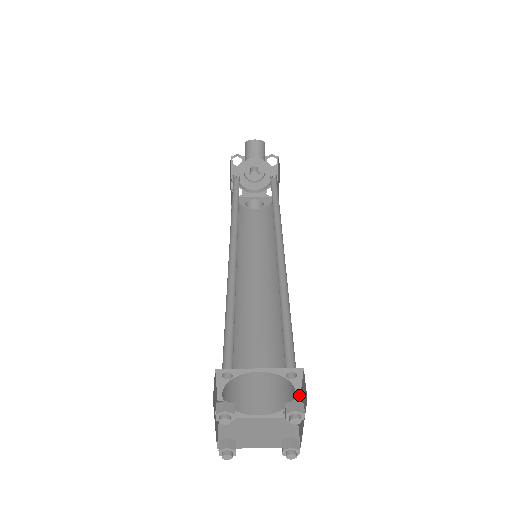
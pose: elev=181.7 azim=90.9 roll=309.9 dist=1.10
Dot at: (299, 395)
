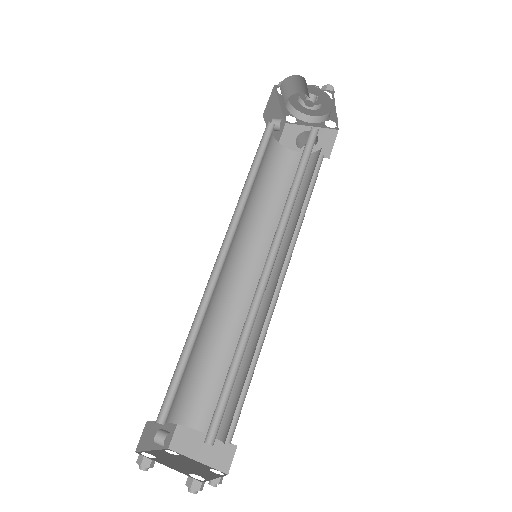
Dot at: occluded
